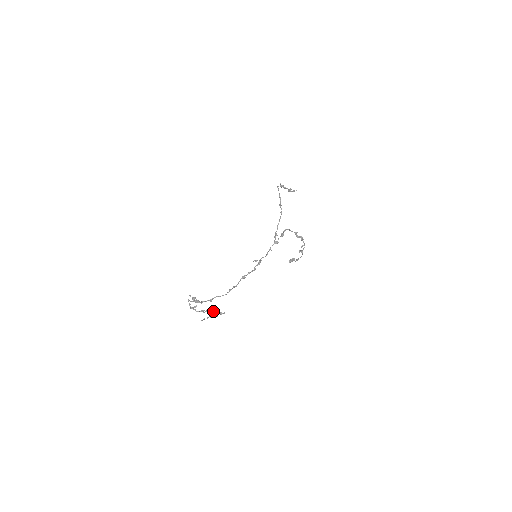
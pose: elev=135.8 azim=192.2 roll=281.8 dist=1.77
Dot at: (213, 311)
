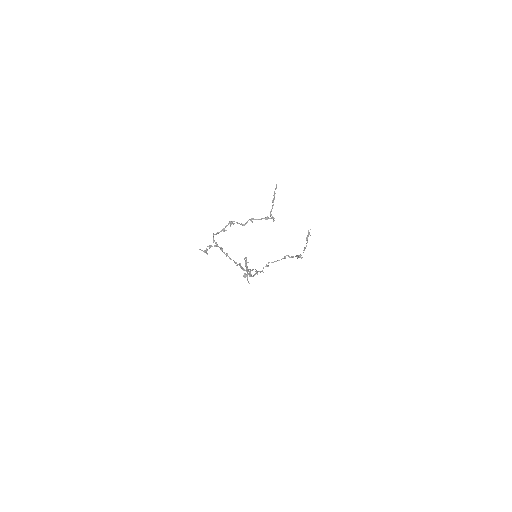
Dot at: (261, 218)
